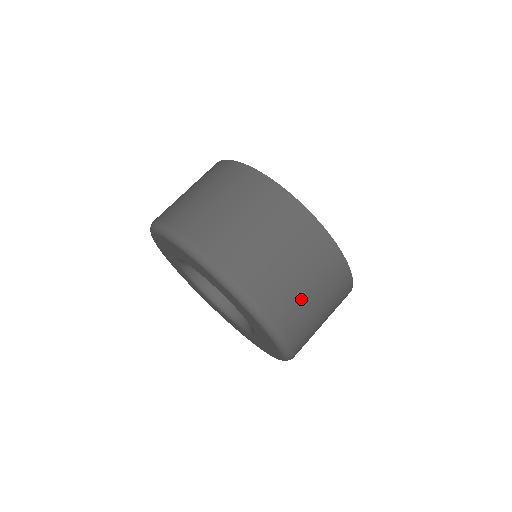
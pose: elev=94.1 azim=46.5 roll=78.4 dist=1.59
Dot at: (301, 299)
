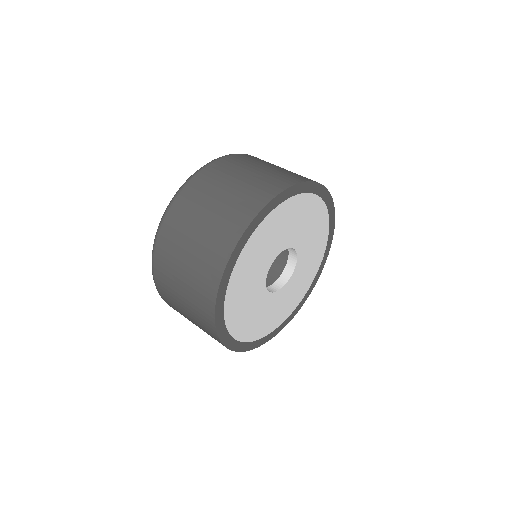
Dot at: occluded
